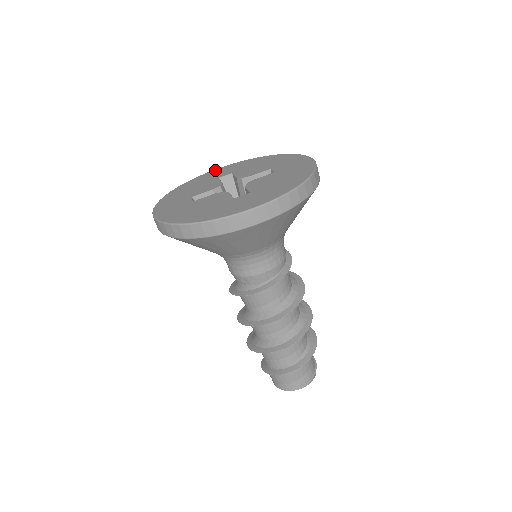
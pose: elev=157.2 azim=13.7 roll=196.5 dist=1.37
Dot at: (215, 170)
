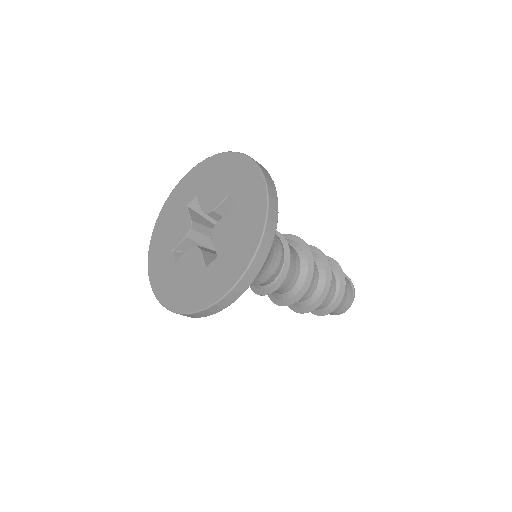
Dot at: (181, 183)
